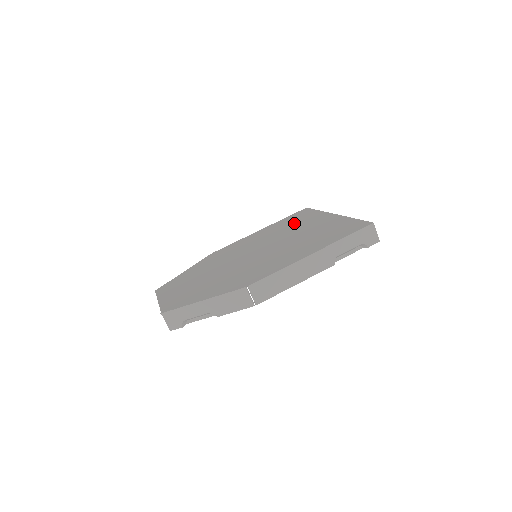
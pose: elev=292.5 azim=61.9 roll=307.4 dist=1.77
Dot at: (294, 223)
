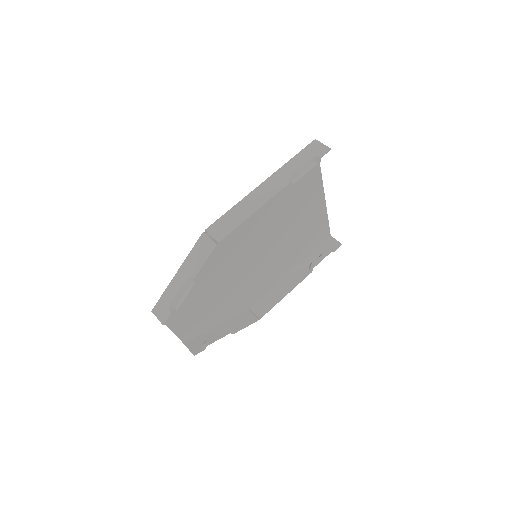
Dot at: (304, 235)
